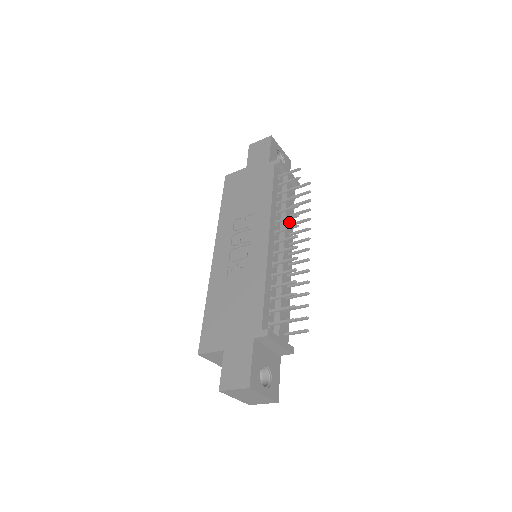
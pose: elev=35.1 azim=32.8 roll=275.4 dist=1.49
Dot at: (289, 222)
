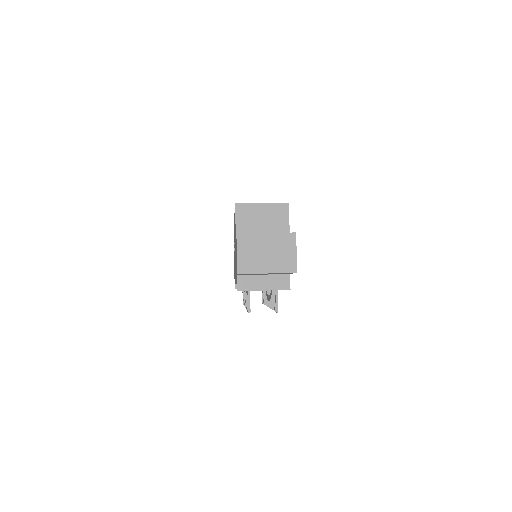
Dot at: occluded
